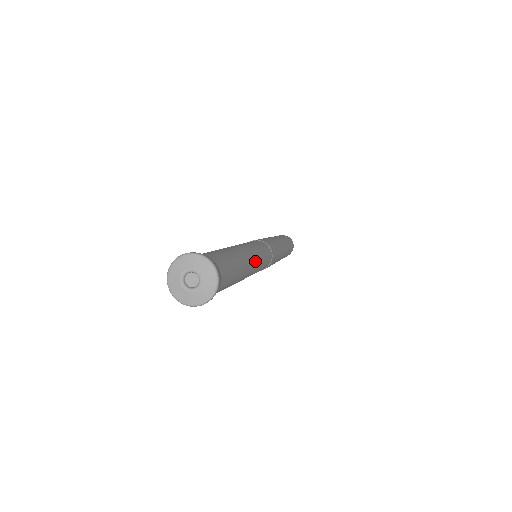
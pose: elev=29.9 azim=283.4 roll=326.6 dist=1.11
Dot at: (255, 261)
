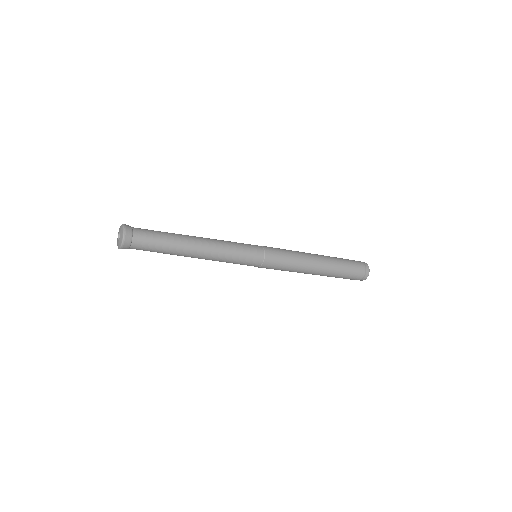
Dot at: (211, 242)
